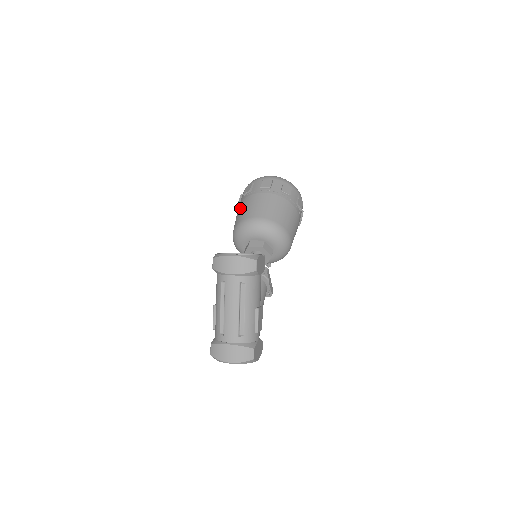
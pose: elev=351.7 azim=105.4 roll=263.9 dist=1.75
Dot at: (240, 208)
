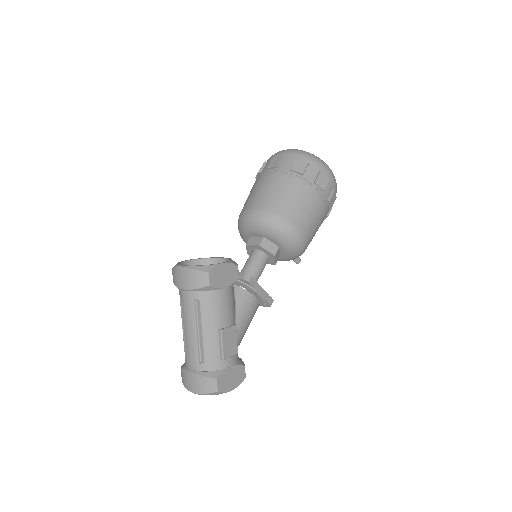
Dot at: occluded
